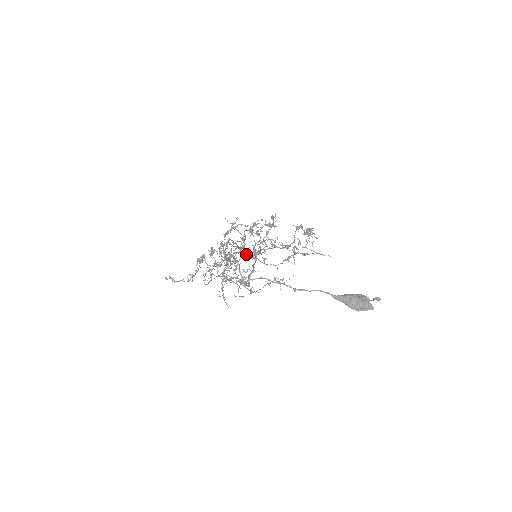
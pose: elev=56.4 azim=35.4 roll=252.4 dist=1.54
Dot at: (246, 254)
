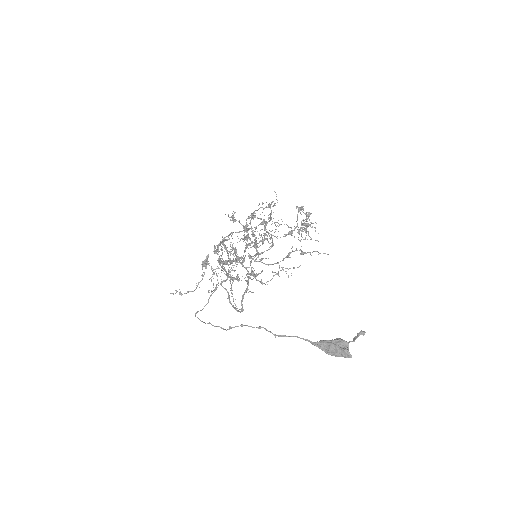
Dot at: (252, 243)
